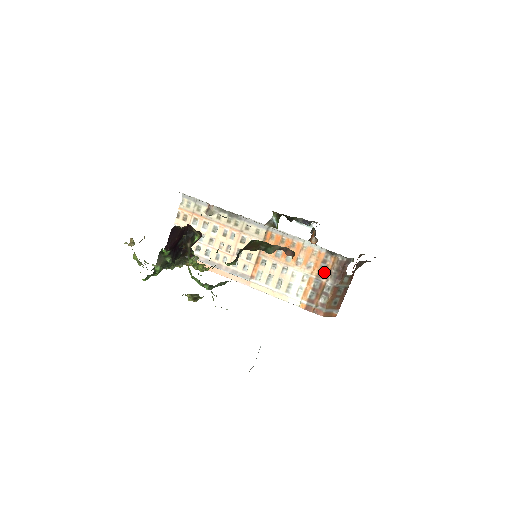
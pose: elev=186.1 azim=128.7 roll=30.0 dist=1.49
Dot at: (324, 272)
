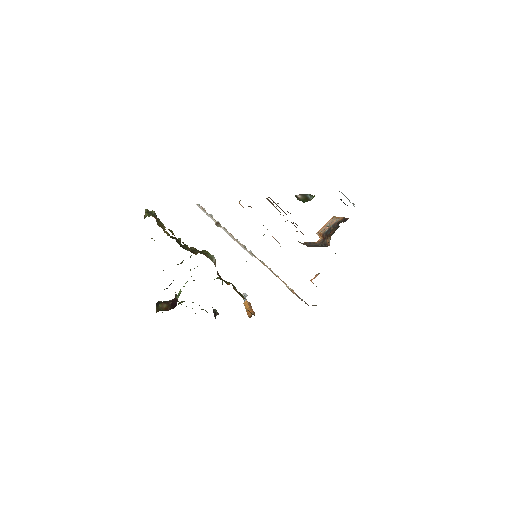
Dot at: (298, 297)
